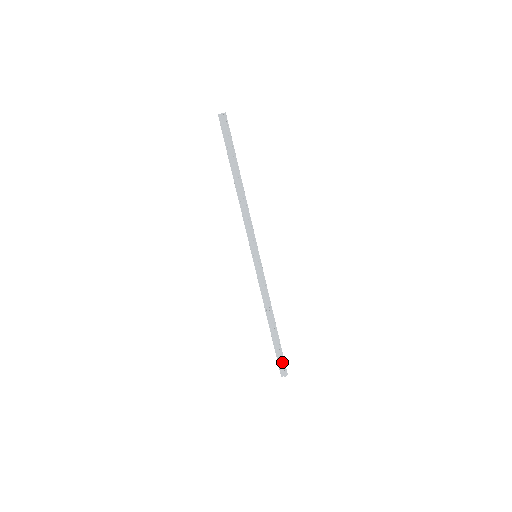
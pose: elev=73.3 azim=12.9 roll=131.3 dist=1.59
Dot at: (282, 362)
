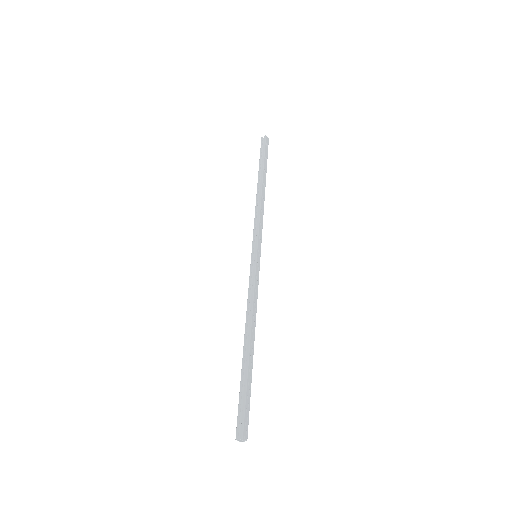
Dot at: (246, 409)
